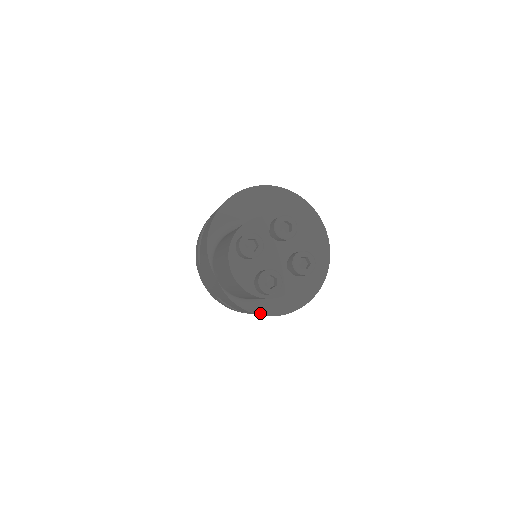
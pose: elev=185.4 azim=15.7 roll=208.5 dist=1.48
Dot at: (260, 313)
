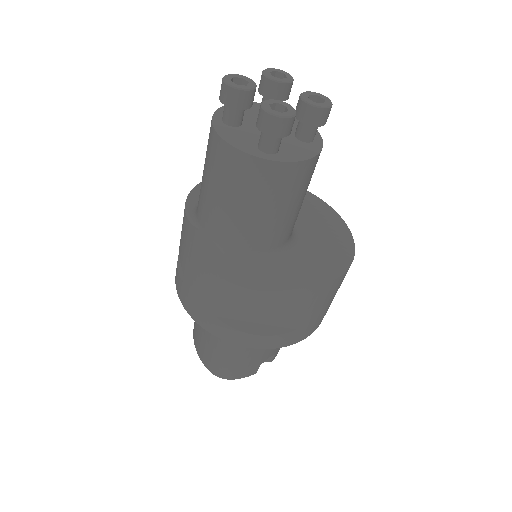
Dot at: (282, 282)
